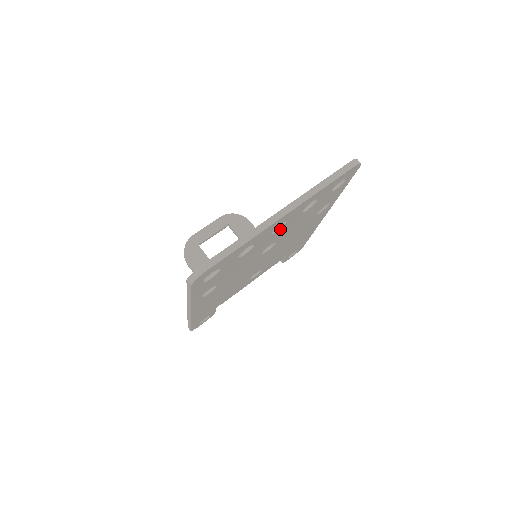
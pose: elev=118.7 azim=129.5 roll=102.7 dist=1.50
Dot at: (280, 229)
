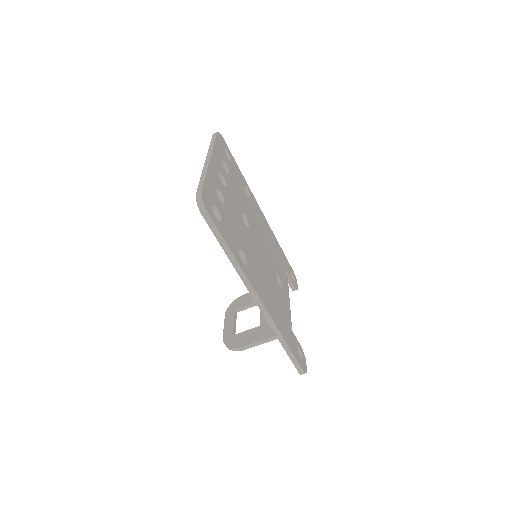
Dot at: (227, 186)
